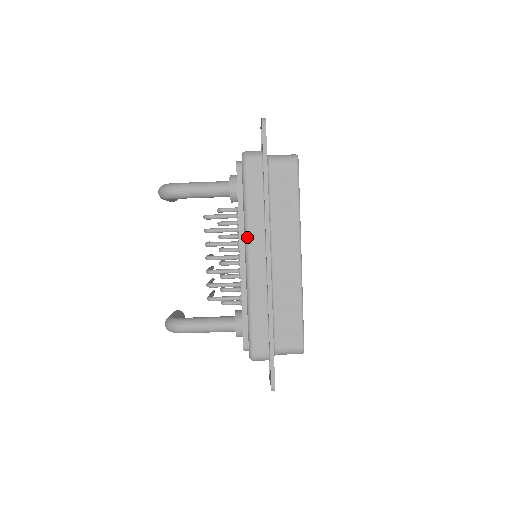
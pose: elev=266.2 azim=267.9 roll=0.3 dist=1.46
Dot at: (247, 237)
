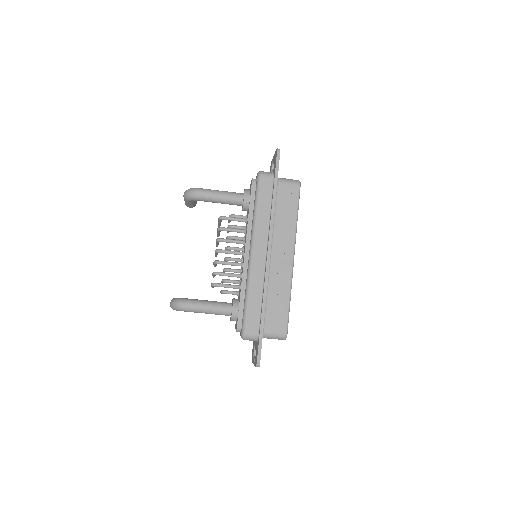
Dot at: (253, 236)
